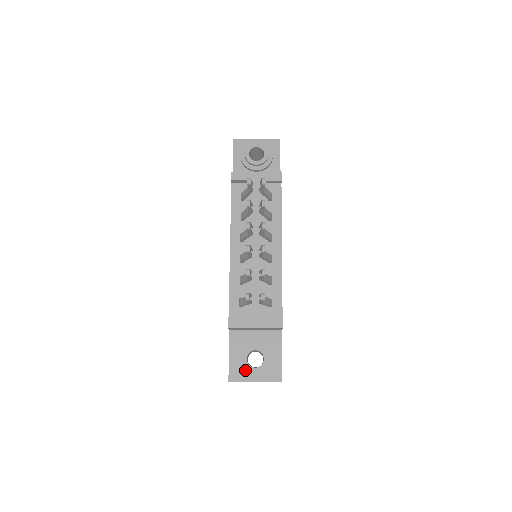
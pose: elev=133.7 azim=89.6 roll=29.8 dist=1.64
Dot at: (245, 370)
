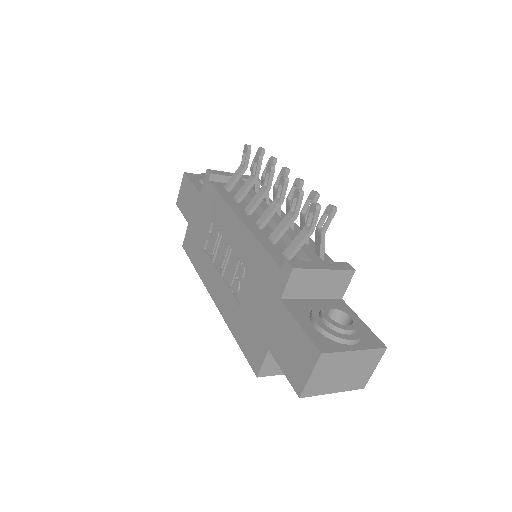
Dot at: (335, 333)
